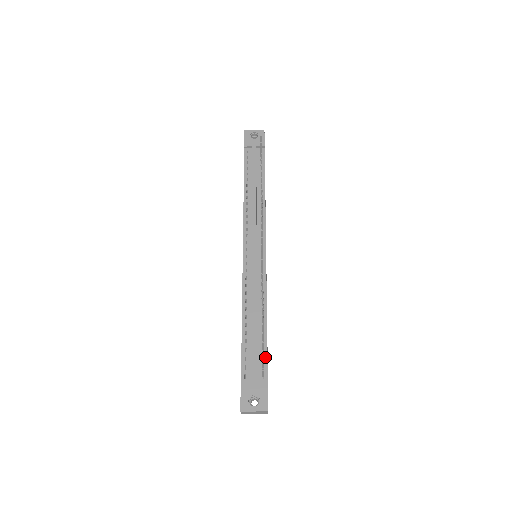
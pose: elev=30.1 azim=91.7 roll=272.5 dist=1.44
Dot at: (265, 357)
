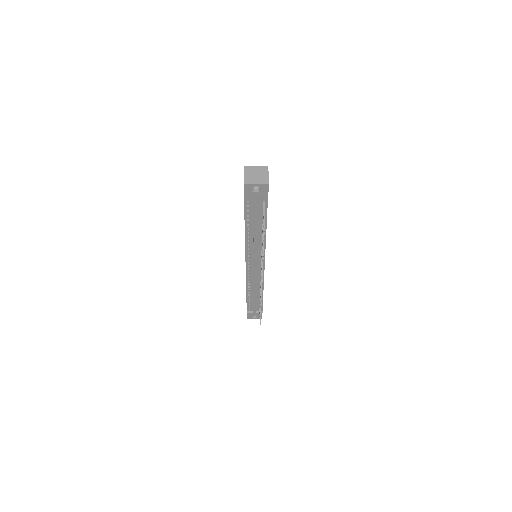
Dot at: occluded
